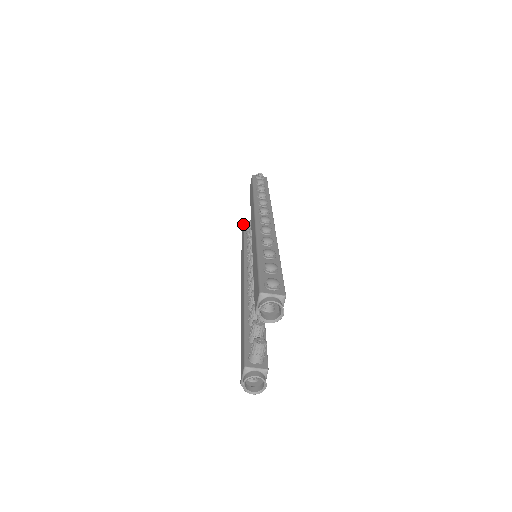
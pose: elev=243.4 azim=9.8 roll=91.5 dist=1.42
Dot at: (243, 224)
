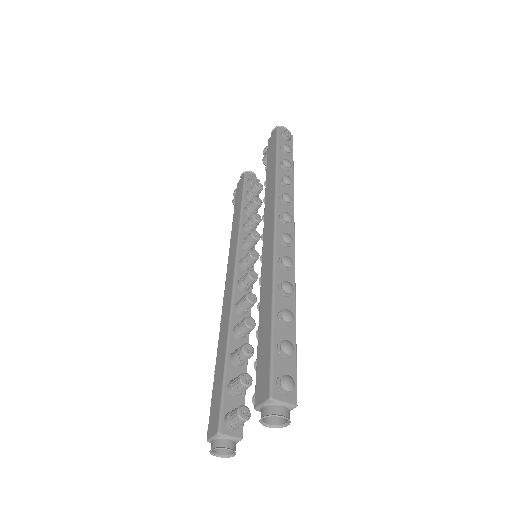
Dot at: (244, 174)
